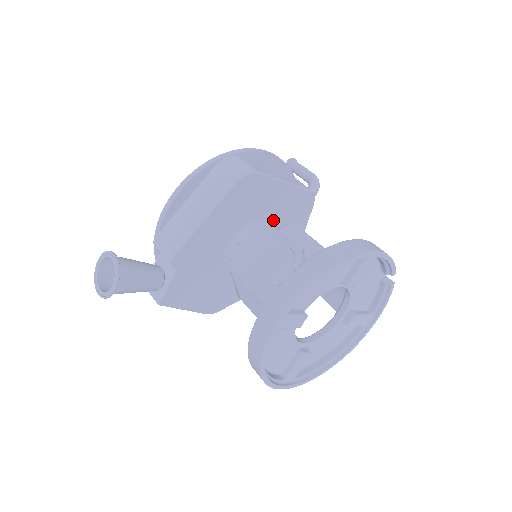
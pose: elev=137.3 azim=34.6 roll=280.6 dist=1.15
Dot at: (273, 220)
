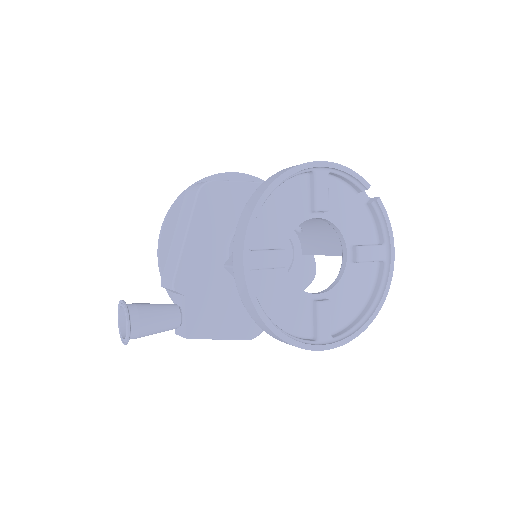
Dot at: occluded
